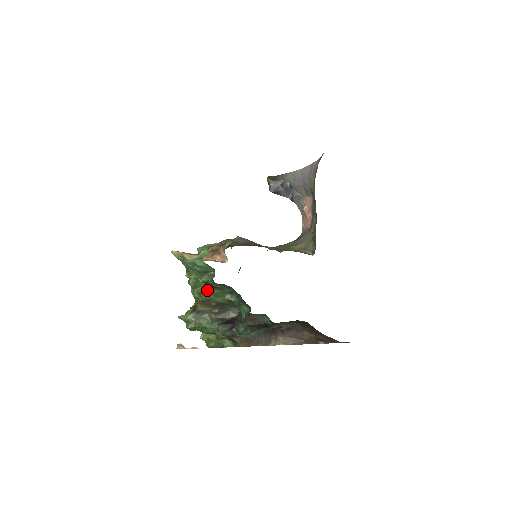
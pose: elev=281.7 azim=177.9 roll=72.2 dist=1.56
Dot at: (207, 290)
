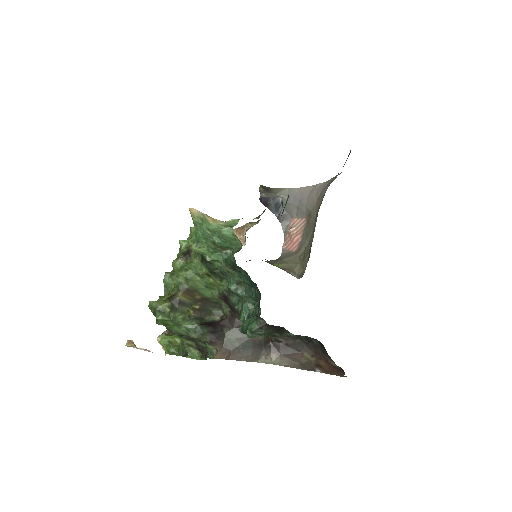
Dot at: (201, 276)
